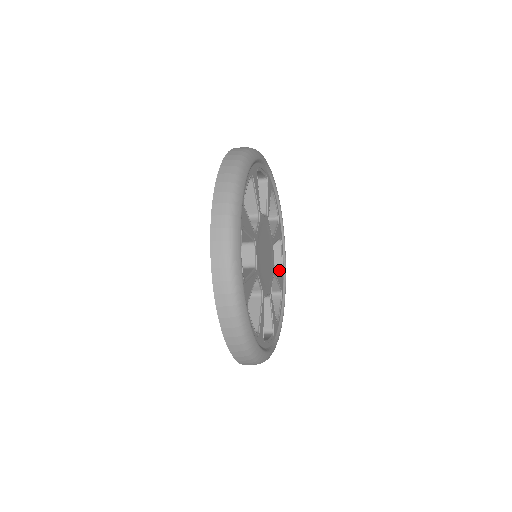
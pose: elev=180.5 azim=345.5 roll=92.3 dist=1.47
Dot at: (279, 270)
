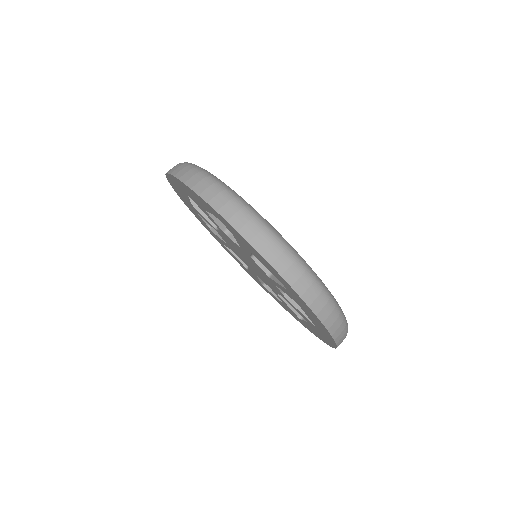
Dot at: occluded
